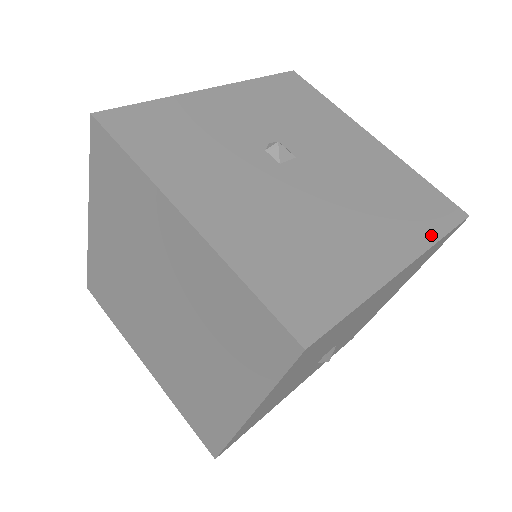
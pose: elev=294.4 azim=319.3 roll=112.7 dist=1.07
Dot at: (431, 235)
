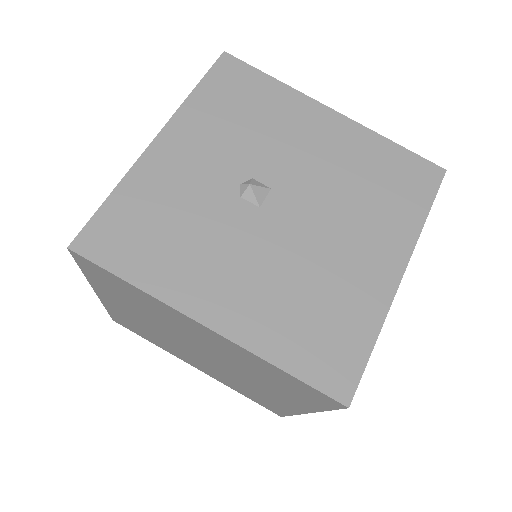
Dot at: (417, 218)
